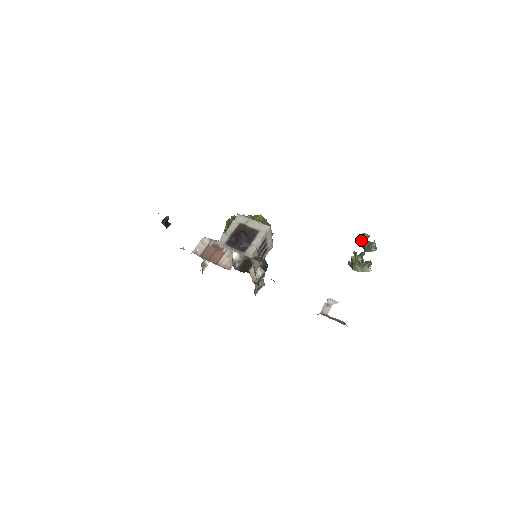
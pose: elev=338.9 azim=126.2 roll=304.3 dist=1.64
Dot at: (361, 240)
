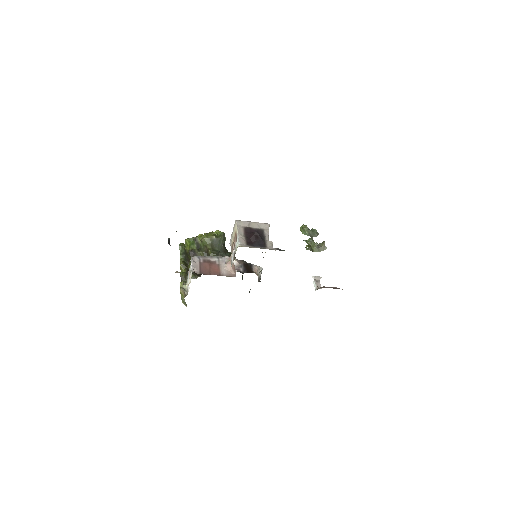
Dot at: (305, 230)
